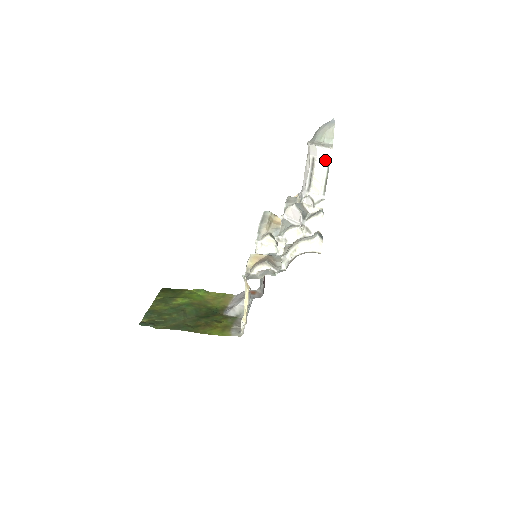
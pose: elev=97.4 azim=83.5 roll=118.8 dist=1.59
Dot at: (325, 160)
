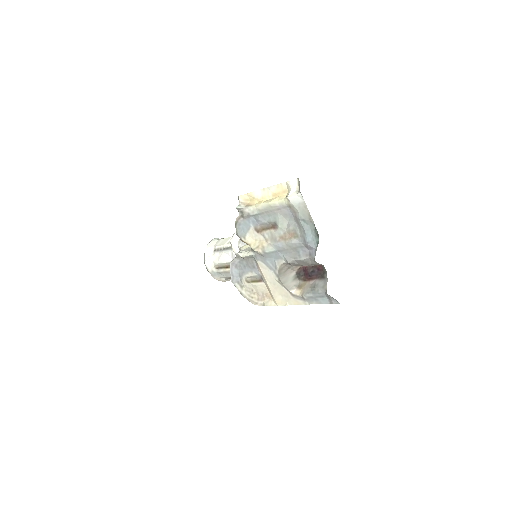
Dot at: (219, 240)
